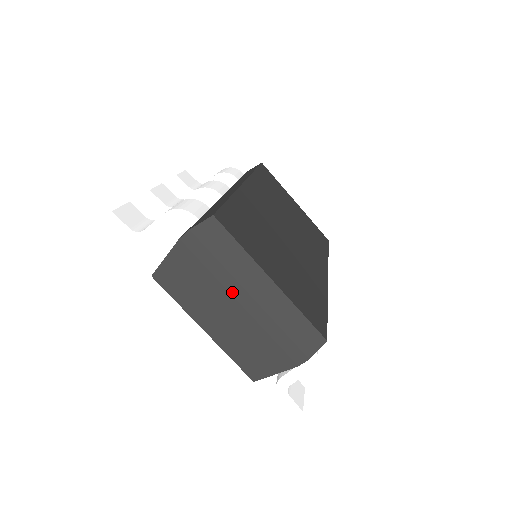
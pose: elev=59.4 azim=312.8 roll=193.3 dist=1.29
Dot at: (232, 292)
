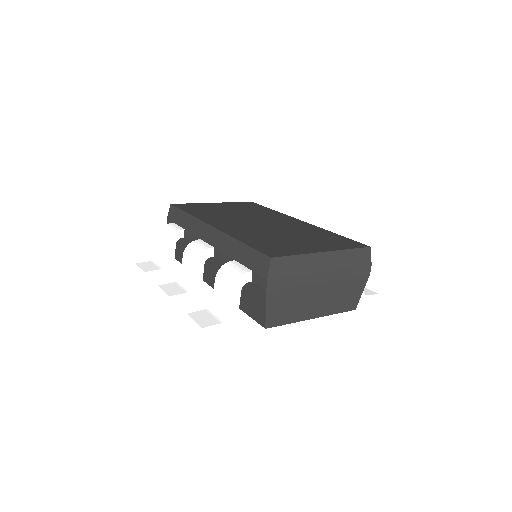
Dot at: (313, 282)
